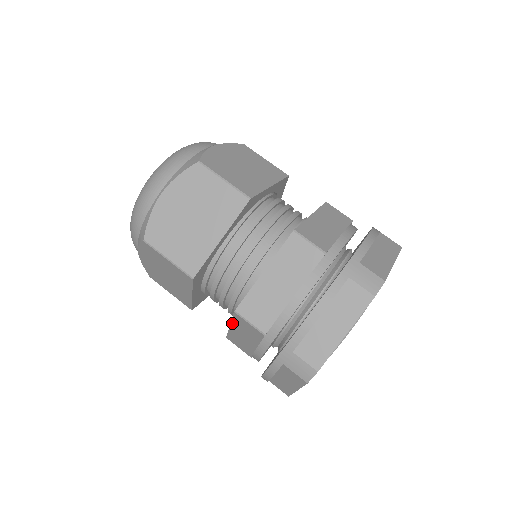
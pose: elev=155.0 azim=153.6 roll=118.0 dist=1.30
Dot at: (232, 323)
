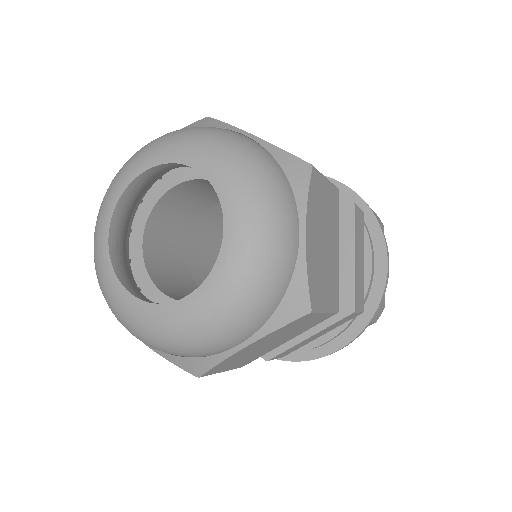
Dot at: occluded
